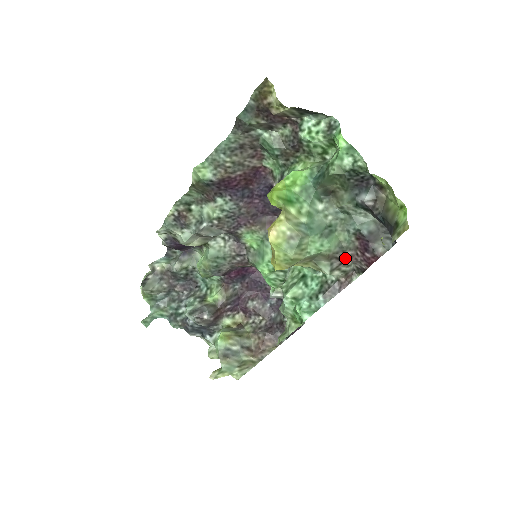
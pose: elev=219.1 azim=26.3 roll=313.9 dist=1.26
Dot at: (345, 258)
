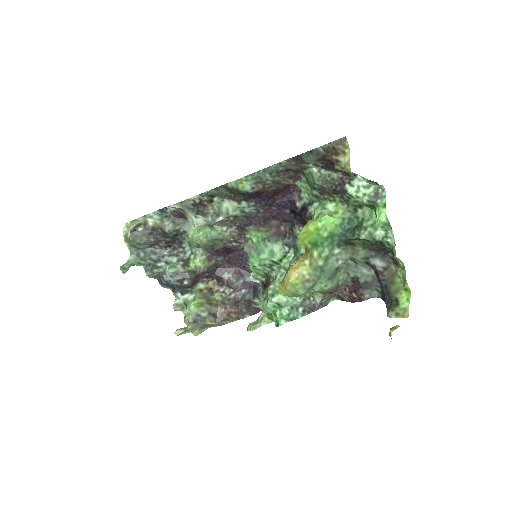
Dot at: (335, 291)
